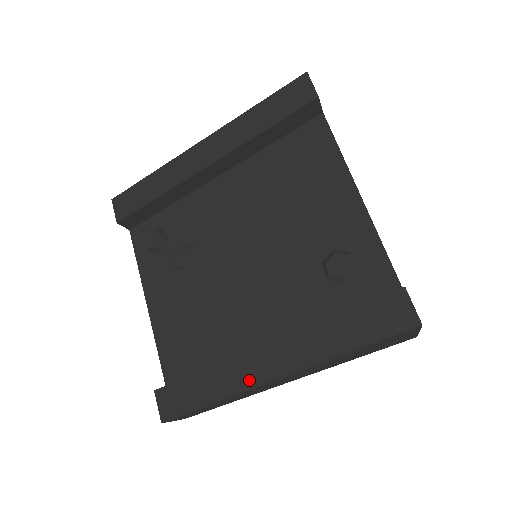
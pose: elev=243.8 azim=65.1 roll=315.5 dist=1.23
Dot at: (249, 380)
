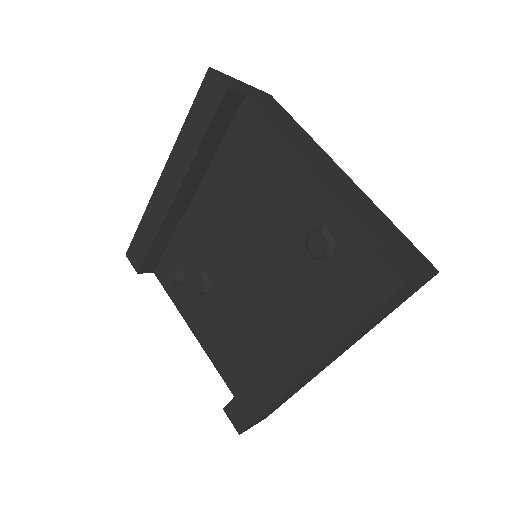
Dot at: (285, 380)
